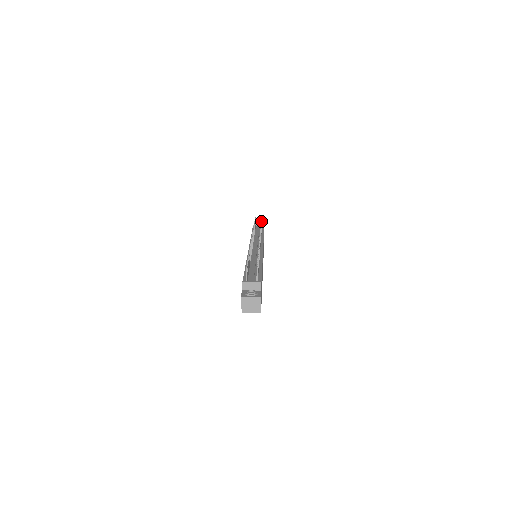
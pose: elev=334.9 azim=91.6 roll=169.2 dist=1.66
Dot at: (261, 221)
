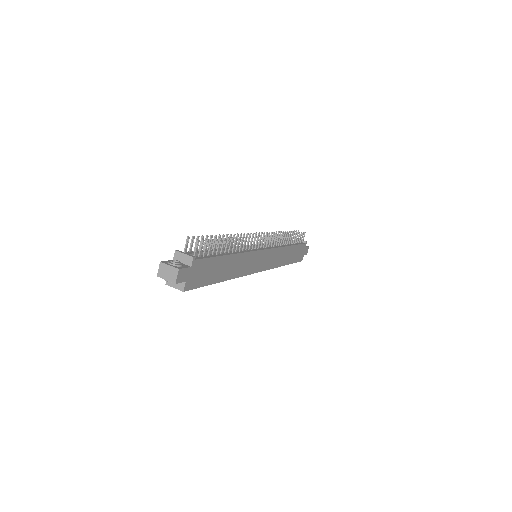
Dot at: (297, 233)
